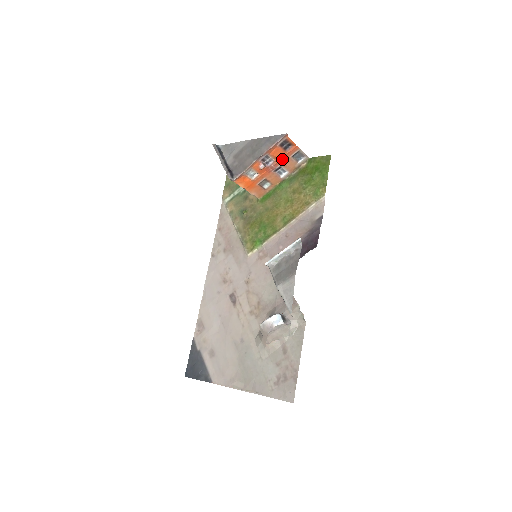
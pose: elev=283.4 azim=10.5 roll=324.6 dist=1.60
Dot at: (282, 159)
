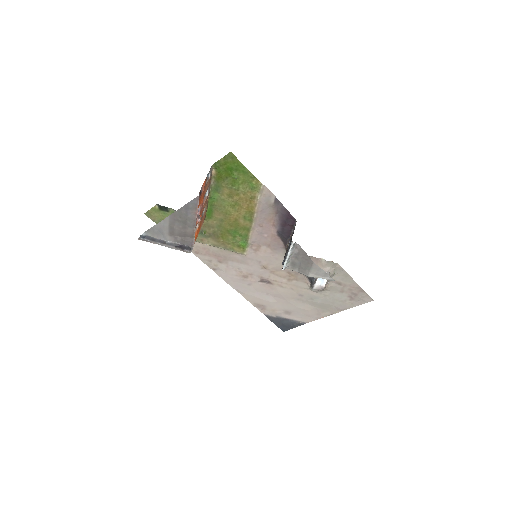
Dot at: (203, 197)
